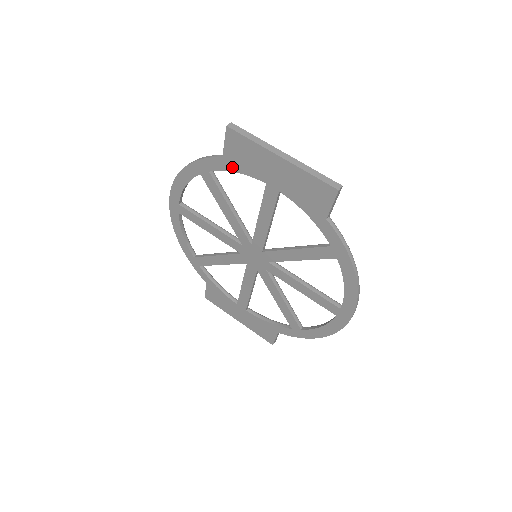
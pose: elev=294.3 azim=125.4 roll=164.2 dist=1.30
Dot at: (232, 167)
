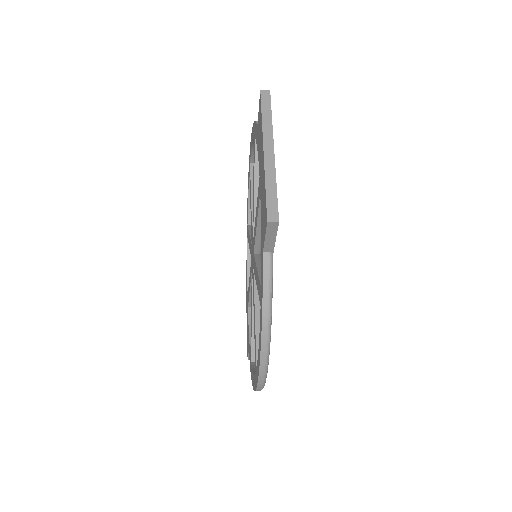
Dot at: occluded
